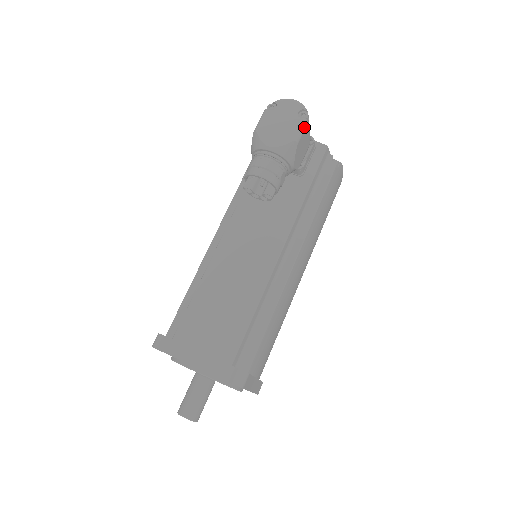
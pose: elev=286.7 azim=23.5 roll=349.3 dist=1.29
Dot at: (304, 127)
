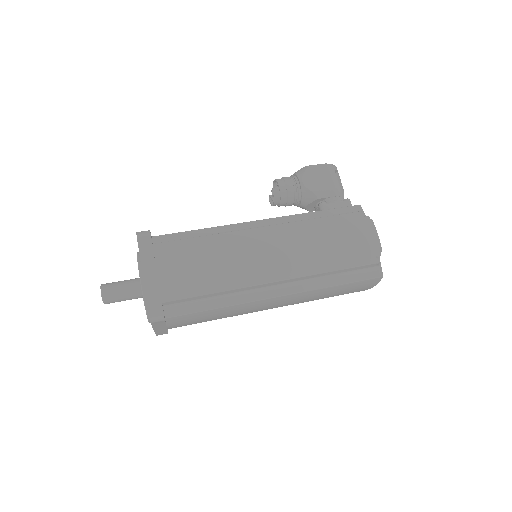
Dot at: (321, 165)
